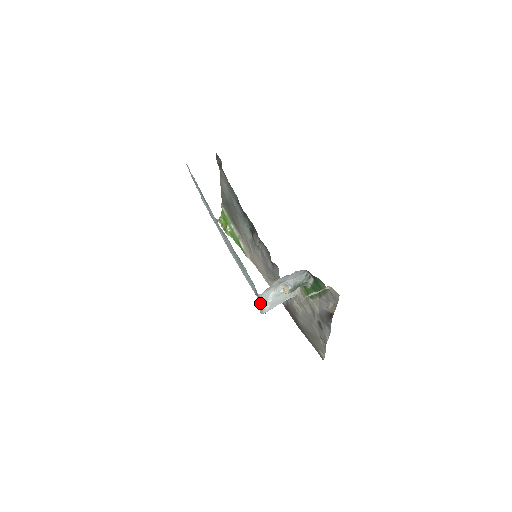
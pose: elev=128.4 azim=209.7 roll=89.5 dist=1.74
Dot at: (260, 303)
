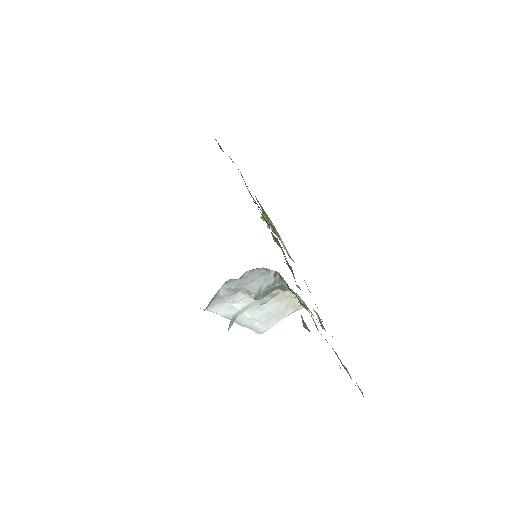
Dot at: occluded
